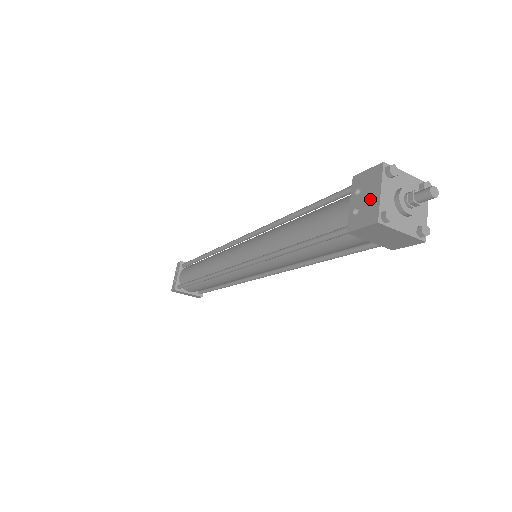
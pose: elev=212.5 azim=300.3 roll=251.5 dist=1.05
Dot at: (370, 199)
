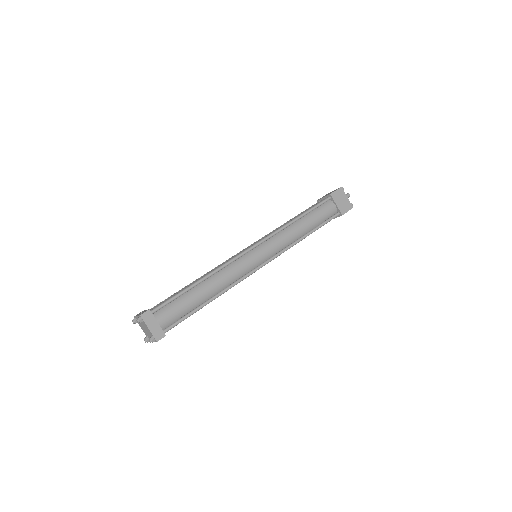
Dot at: occluded
